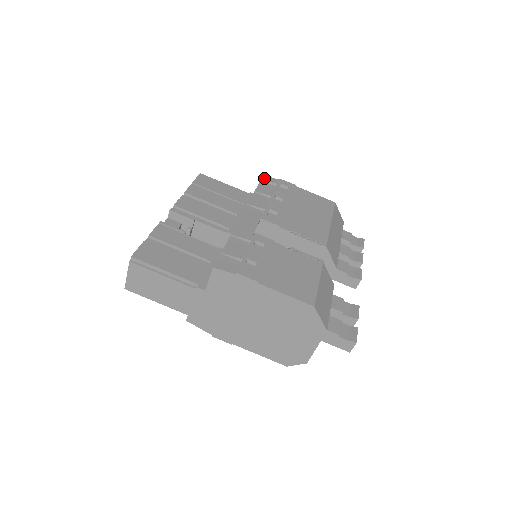
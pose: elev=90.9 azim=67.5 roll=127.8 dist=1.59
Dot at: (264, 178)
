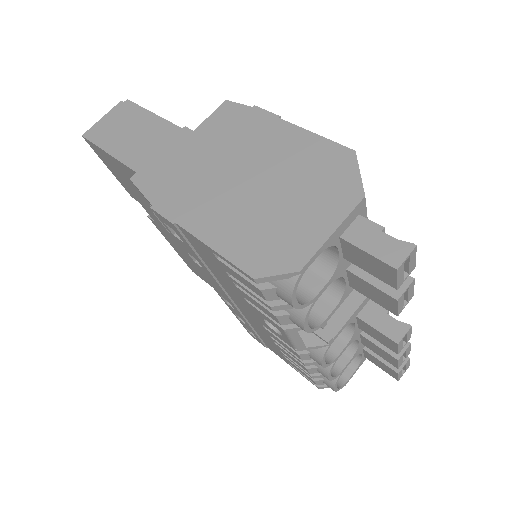
Dot at: occluded
